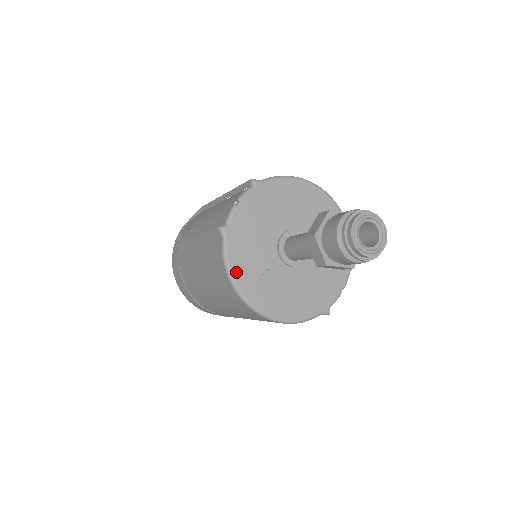
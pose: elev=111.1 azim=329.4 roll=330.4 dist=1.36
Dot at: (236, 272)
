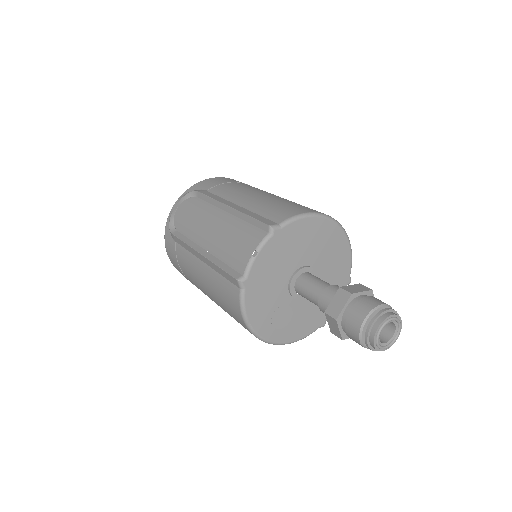
Dot at: (251, 317)
